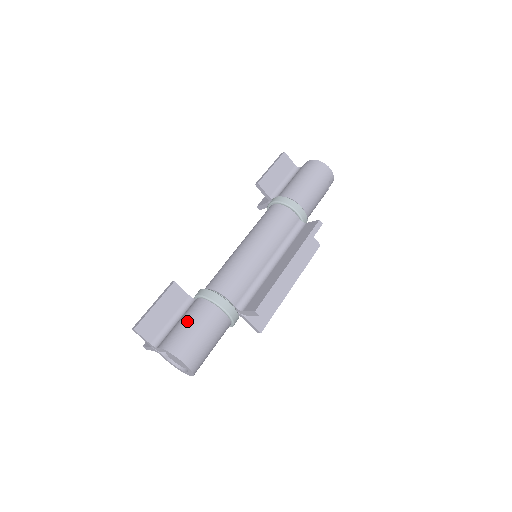
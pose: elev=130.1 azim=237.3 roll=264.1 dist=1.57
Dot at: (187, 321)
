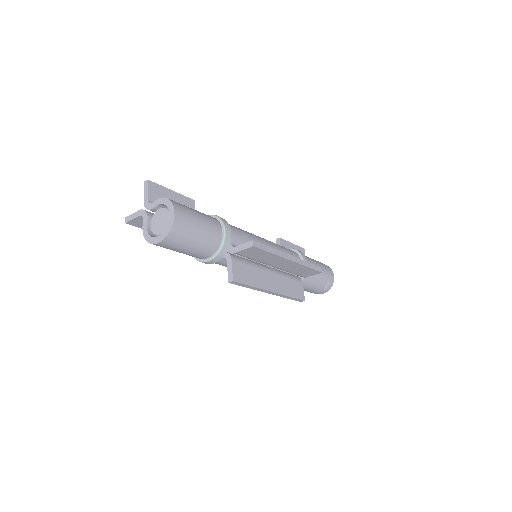
Dot at: occluded
